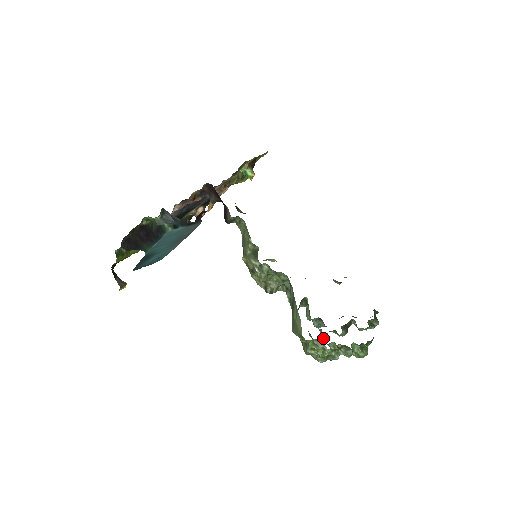
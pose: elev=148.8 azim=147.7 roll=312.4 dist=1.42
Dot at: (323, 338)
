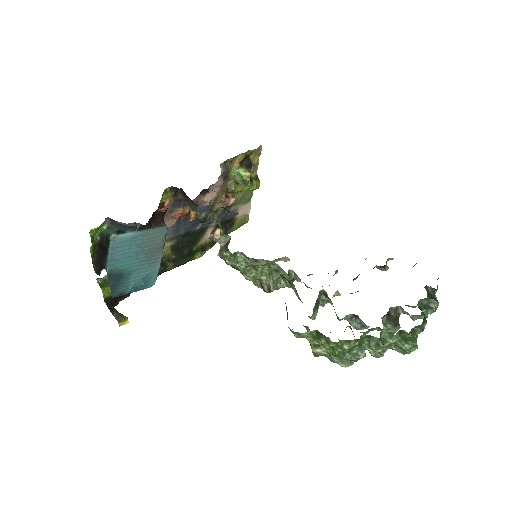
Dot at: occluded
